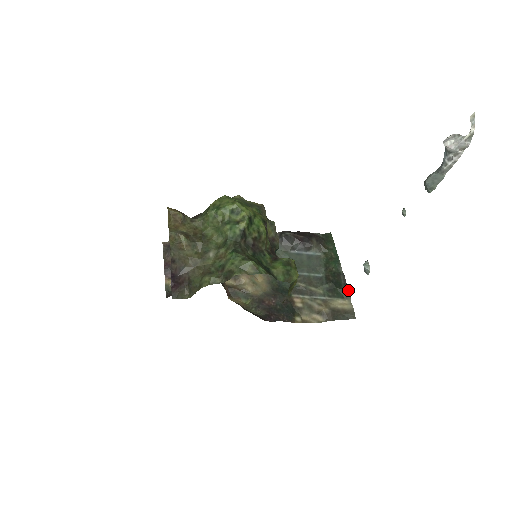
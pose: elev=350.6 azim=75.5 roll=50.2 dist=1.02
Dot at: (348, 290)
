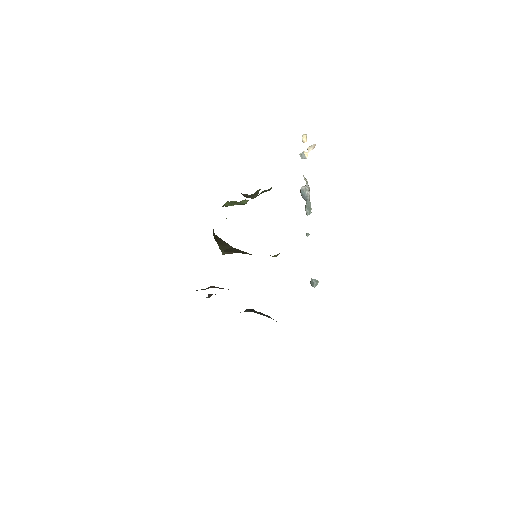
Dot at: occluded
